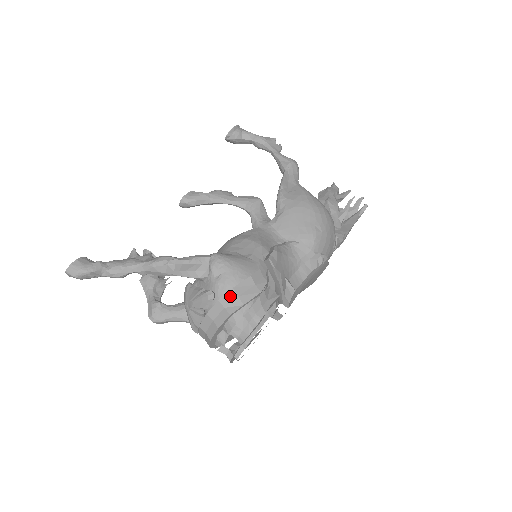
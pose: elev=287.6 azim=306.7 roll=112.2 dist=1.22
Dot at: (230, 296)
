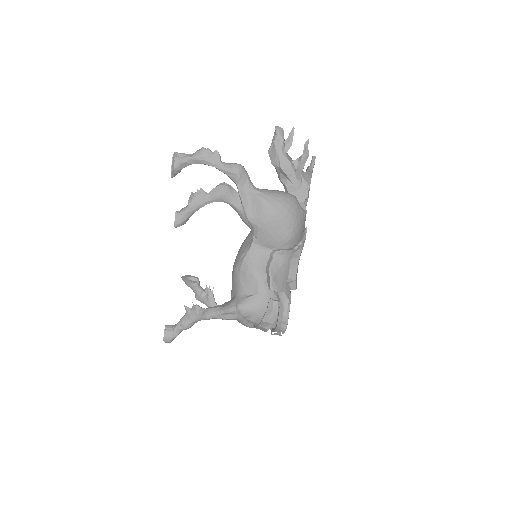
Dot at: (263, 324)
